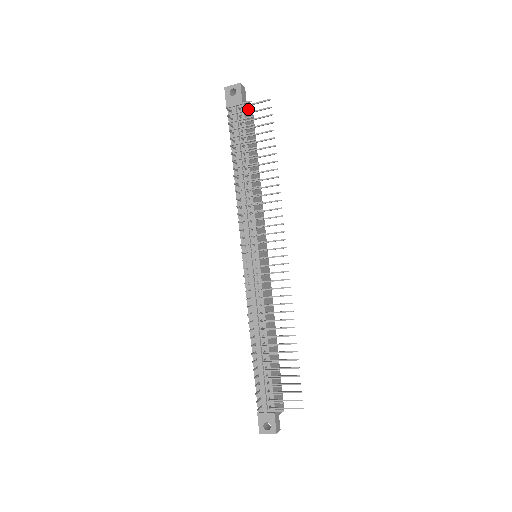
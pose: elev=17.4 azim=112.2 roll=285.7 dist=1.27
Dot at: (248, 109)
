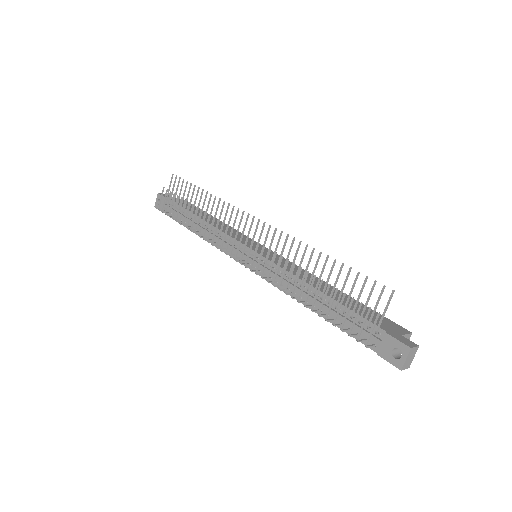
Dot at: (166, 193)
